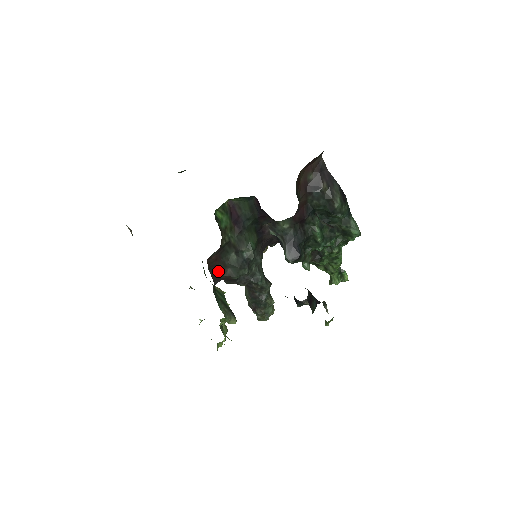
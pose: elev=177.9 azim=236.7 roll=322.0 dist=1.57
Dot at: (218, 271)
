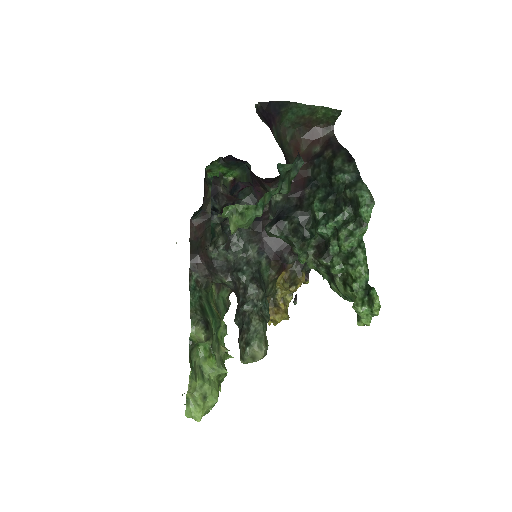
Dot at: (199, 246)
